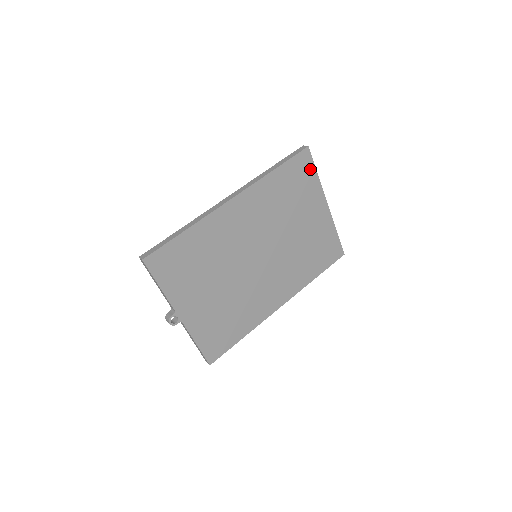
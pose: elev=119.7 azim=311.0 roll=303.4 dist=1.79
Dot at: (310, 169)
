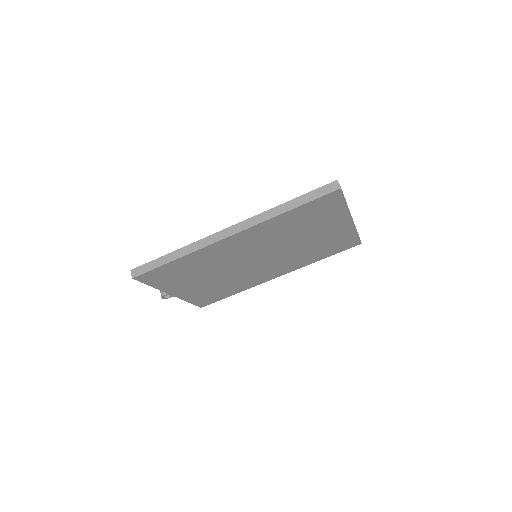
Dot at: (338, 202)
